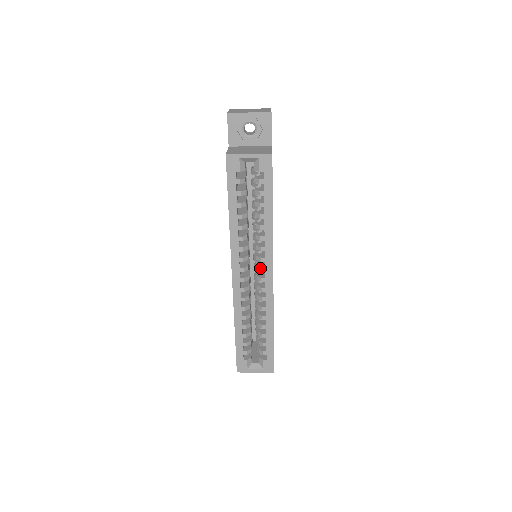
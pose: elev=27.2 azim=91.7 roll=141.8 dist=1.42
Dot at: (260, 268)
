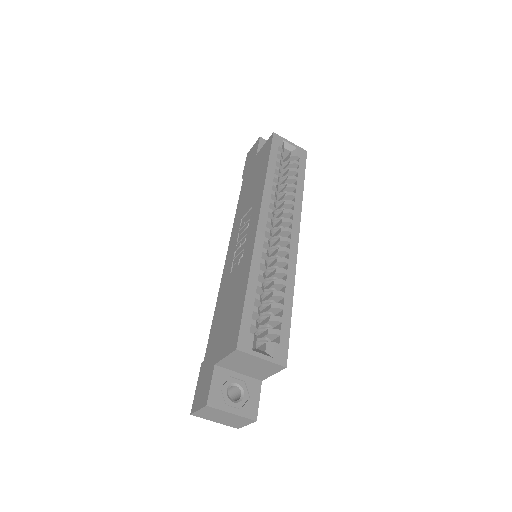
Dot at: (287, 228)
